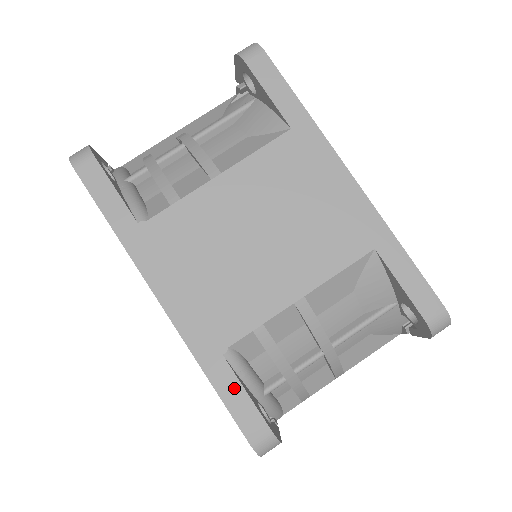
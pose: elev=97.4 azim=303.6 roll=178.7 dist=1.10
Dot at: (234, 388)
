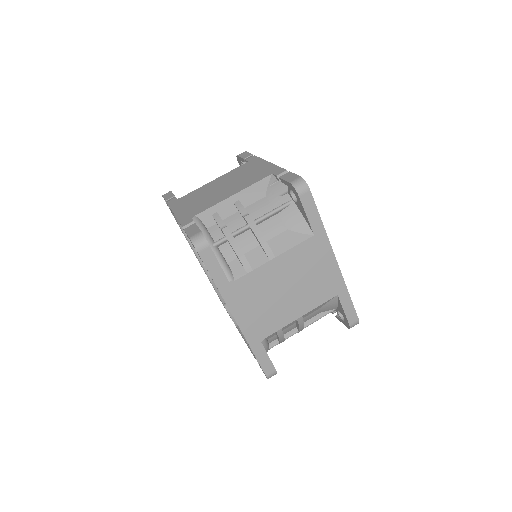
Dot at: (264, 355)
